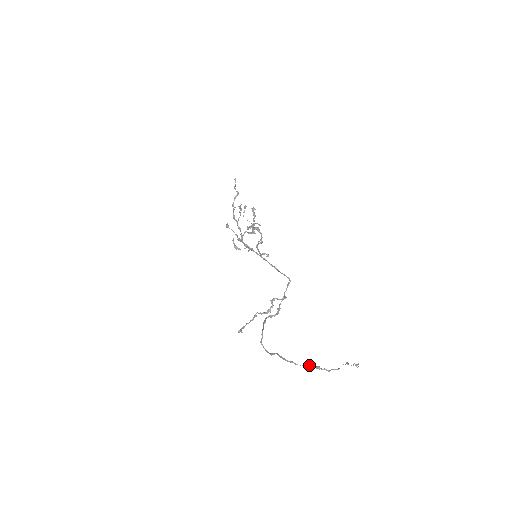
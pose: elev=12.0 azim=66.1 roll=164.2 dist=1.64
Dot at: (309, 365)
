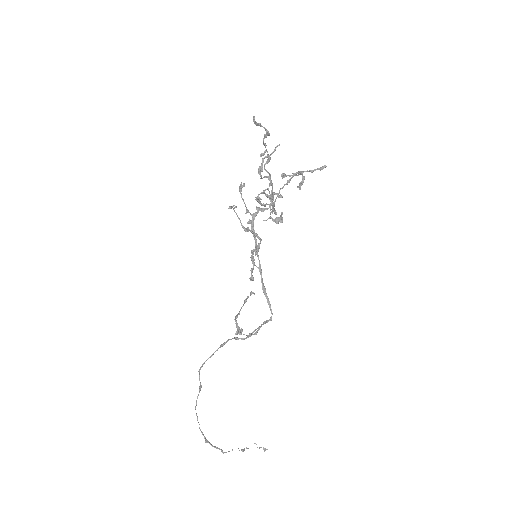
Dot at: (202, 433)
